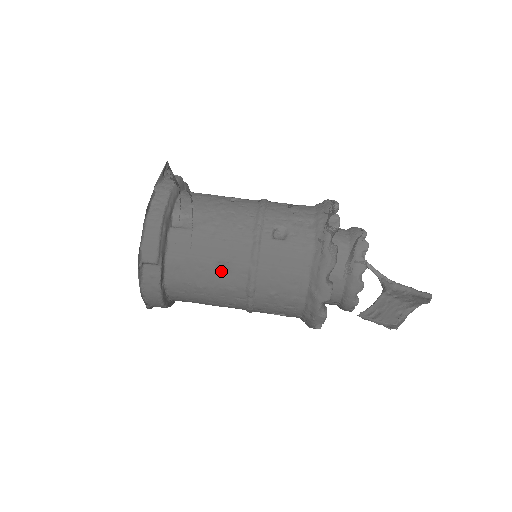
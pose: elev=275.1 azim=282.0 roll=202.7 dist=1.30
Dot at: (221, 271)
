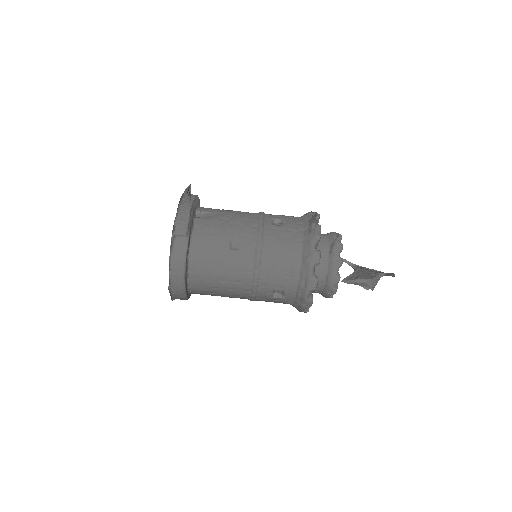
Dot at: (234, 247)
